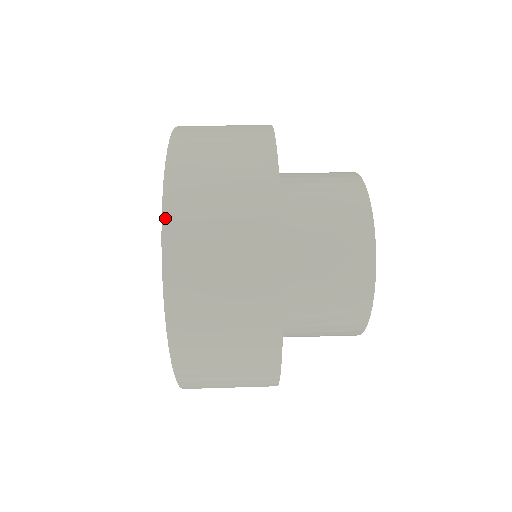
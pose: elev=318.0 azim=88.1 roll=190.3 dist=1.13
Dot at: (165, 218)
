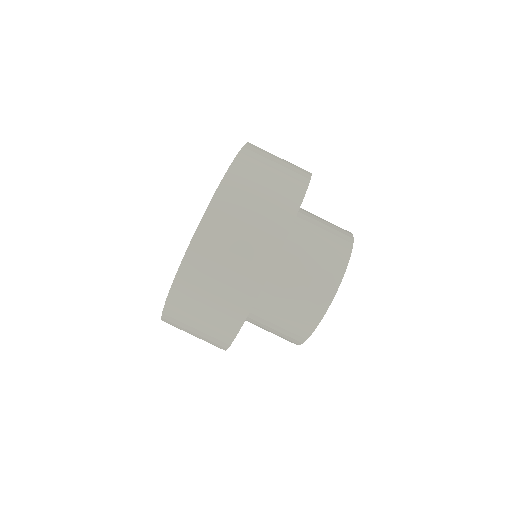
Dot at: occluded
